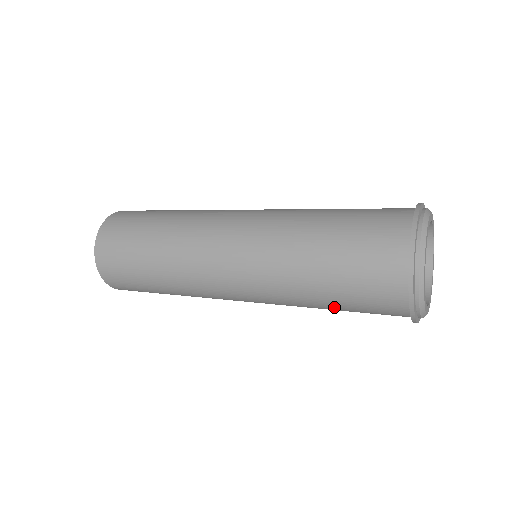
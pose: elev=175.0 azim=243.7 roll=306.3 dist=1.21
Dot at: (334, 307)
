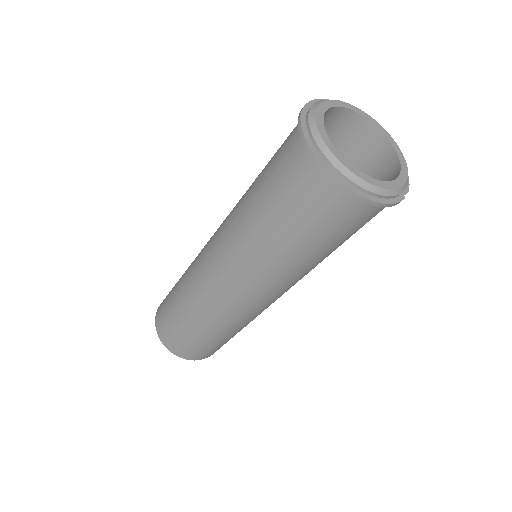
Dot at: (287, 234)
